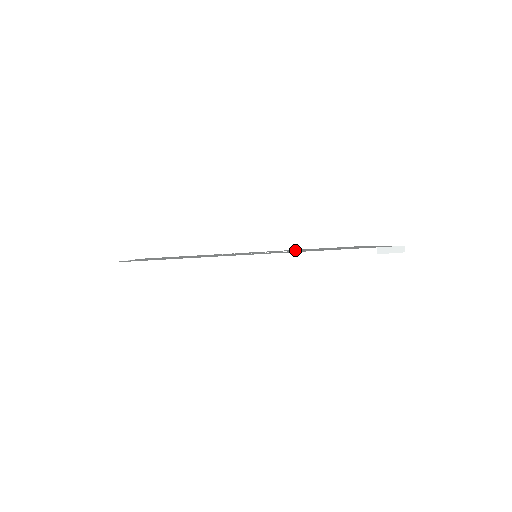
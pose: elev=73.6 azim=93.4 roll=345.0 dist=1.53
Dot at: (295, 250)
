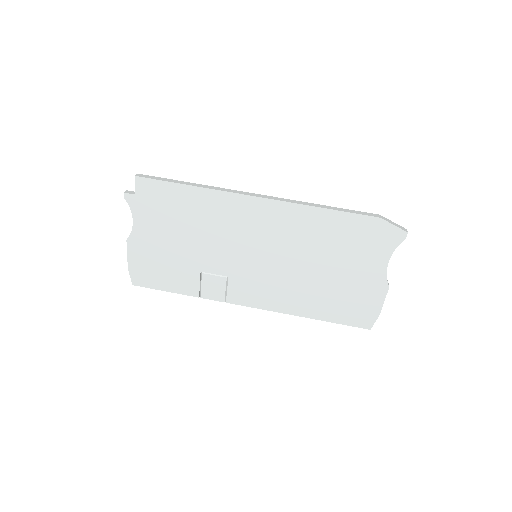
Dot at: occluded
